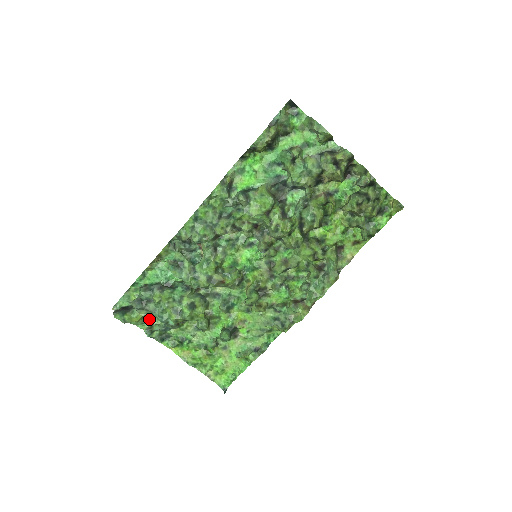
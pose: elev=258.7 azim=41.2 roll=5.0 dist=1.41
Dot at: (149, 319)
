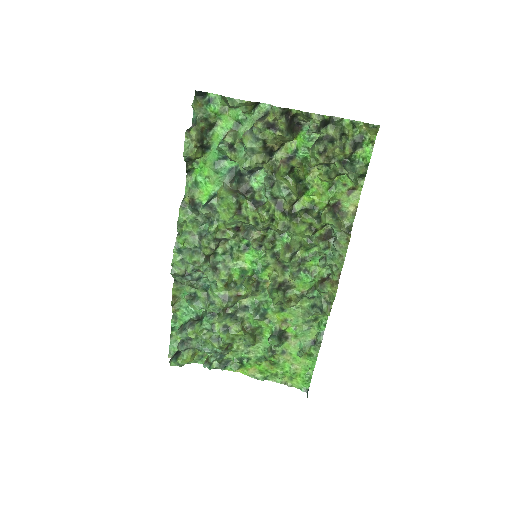
Dot at: (203, 353)
